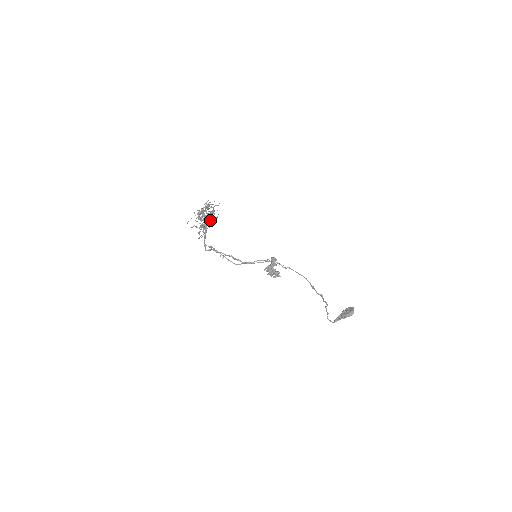
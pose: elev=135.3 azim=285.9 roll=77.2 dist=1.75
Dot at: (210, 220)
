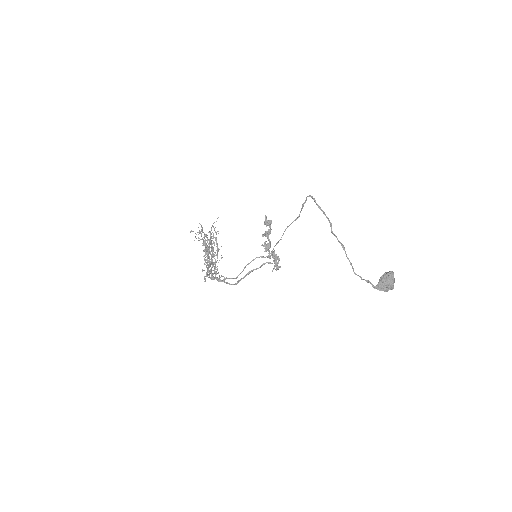
Dot at: (214, 255)
